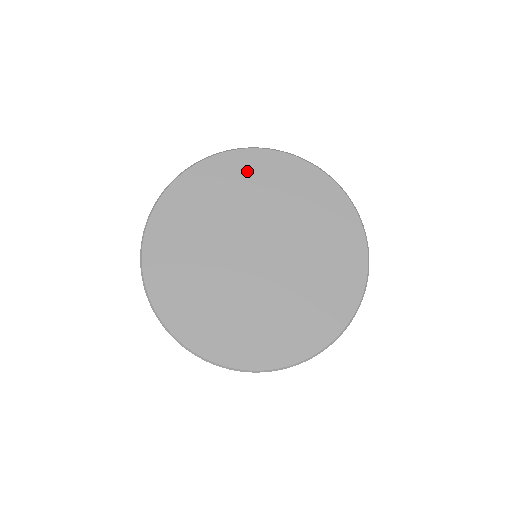
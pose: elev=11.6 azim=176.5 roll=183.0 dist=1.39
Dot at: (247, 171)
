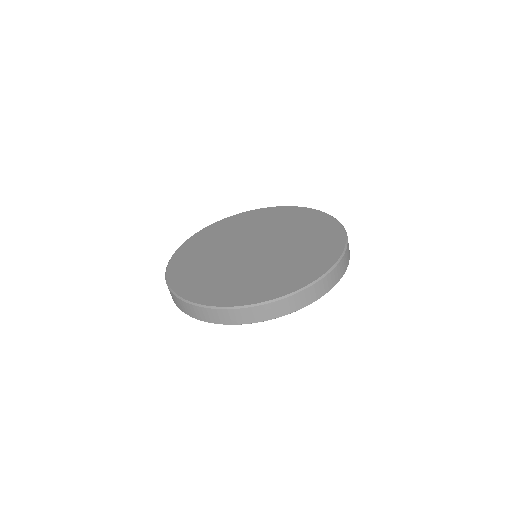
Dot at: (255, 217)
